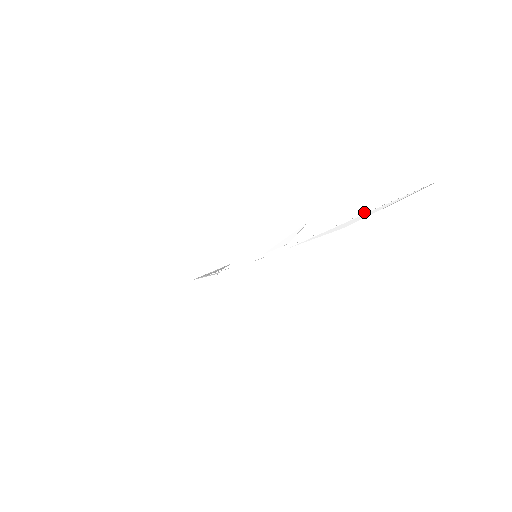
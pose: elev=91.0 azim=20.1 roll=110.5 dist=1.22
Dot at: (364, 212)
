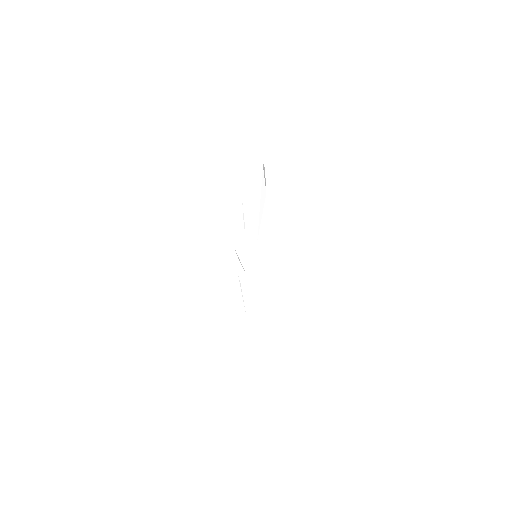
Dot at: occluded
